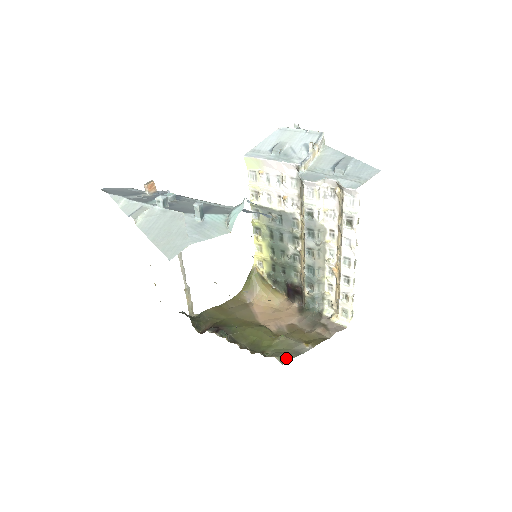
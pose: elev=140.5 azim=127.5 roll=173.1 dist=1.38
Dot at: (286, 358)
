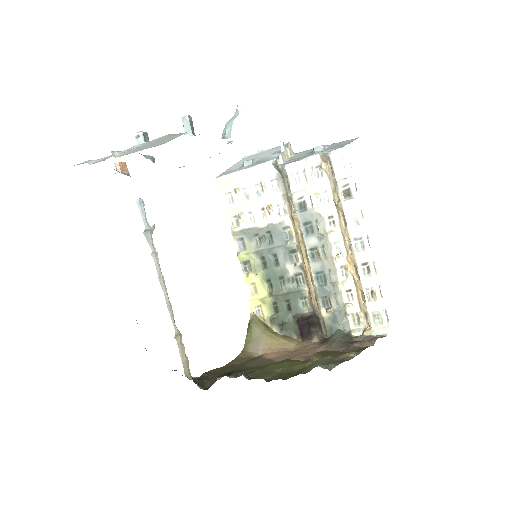
Dot at: (331, 364)
